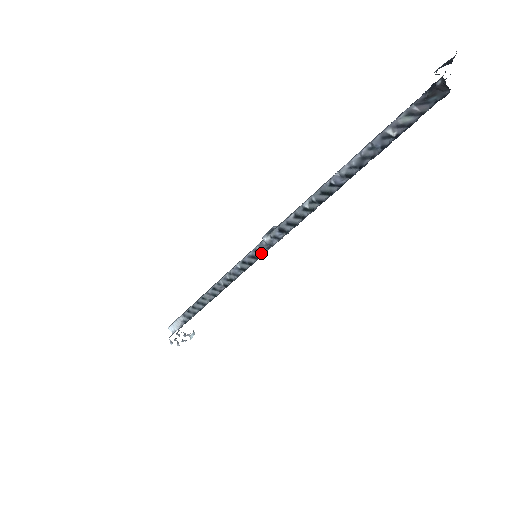
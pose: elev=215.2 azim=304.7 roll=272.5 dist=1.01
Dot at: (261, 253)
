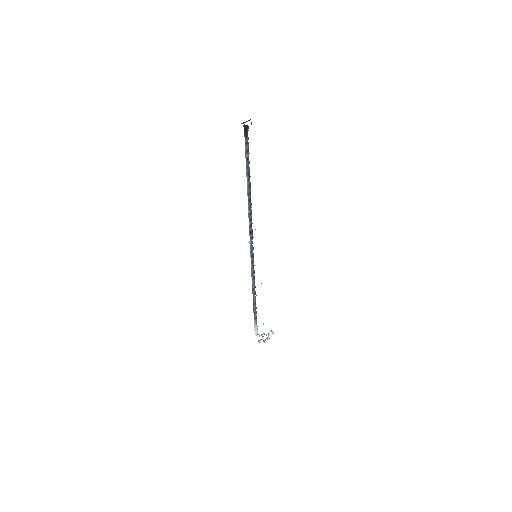
Dot at: occluded
